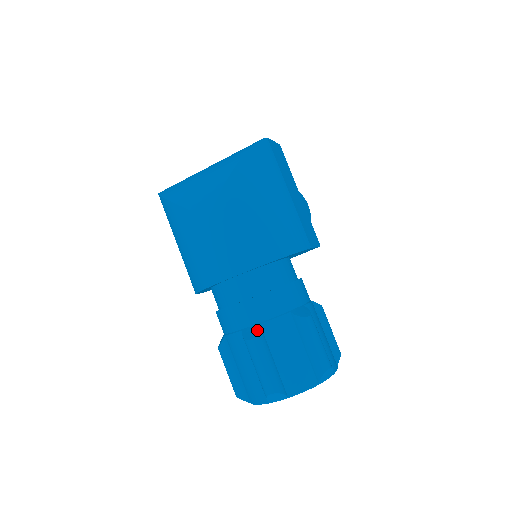
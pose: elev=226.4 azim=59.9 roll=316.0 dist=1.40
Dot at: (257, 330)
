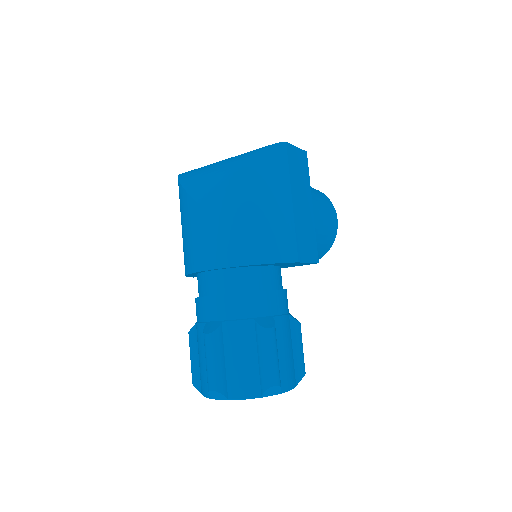
Dot at: (216, 326)
